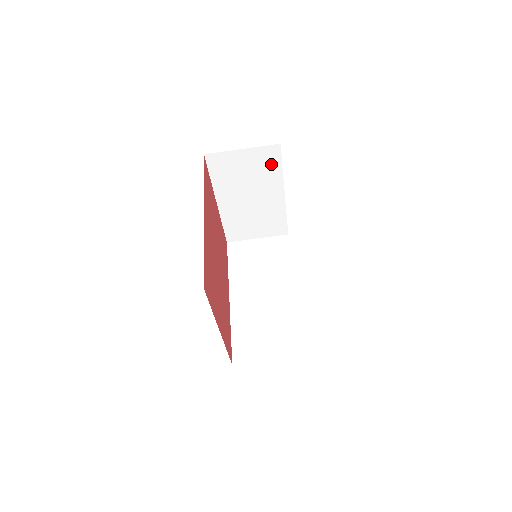
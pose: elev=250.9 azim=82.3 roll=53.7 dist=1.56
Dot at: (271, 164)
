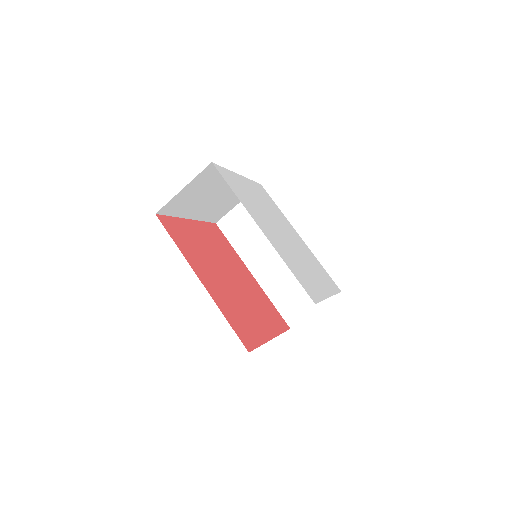
Dot at: (214, 174)
